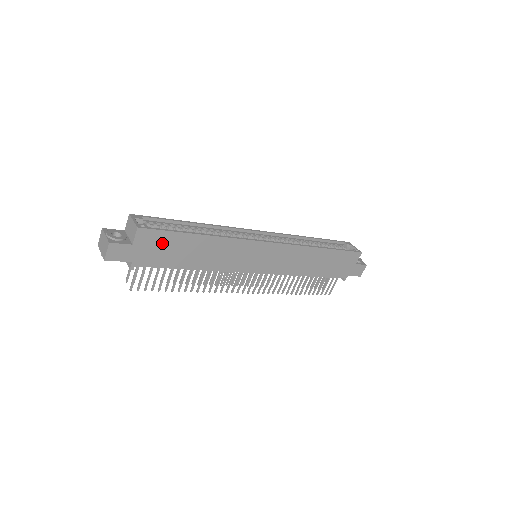
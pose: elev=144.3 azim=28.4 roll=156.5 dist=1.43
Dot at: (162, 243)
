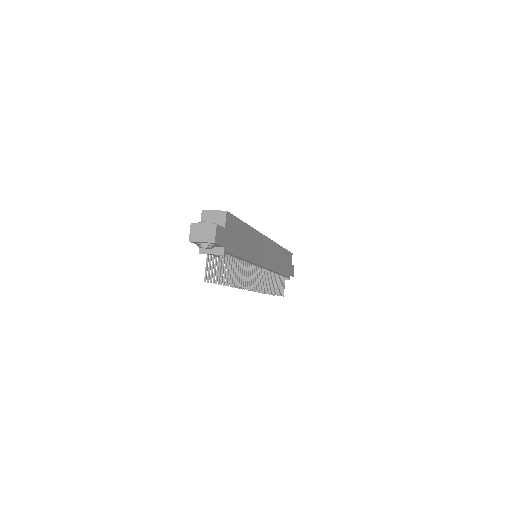
Dot at: (234, 229)
